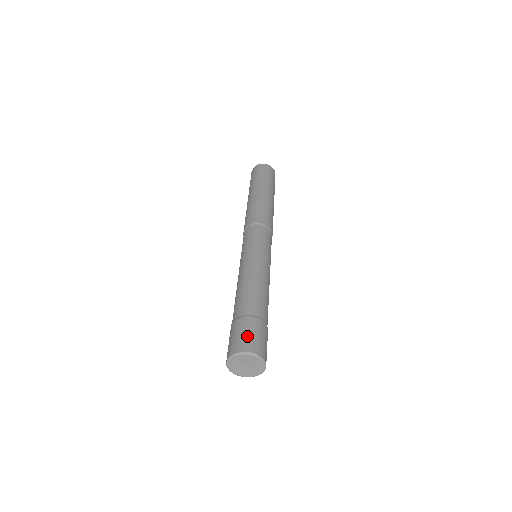
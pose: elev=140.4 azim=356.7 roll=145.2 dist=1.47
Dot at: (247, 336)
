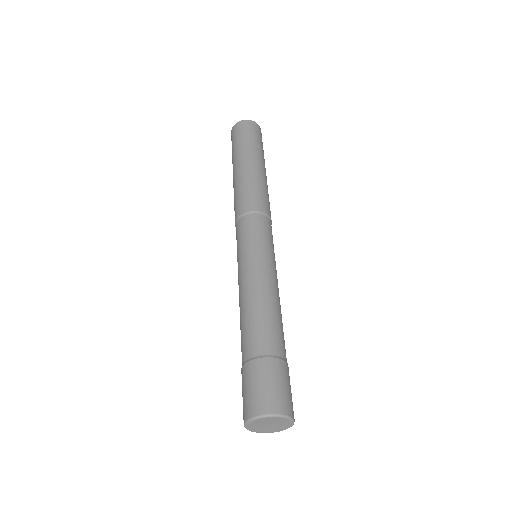
Dot at: (251, 392)
